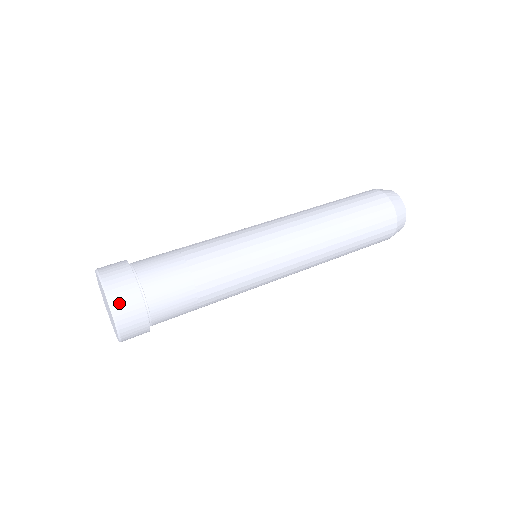
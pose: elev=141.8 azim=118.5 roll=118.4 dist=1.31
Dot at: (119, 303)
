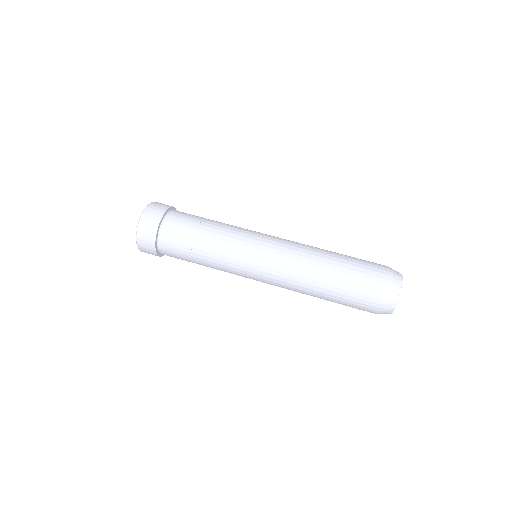
Dot at: (141, 239)
